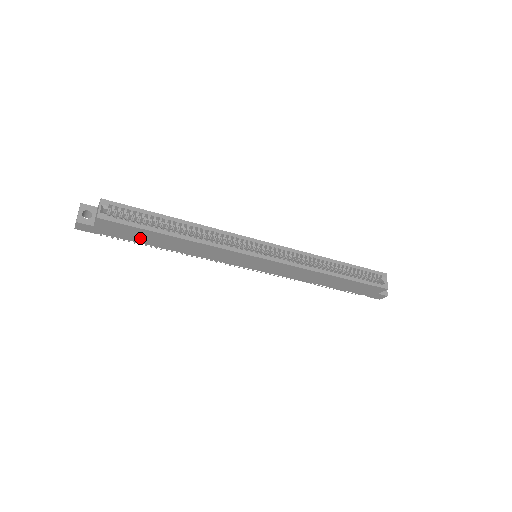
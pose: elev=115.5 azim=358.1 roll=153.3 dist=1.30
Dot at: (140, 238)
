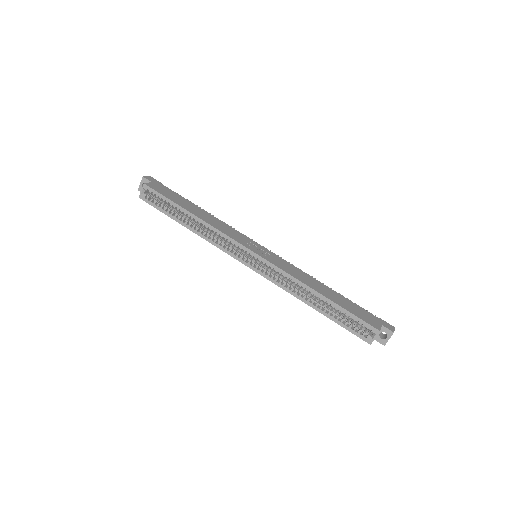
Dot at: occluded
